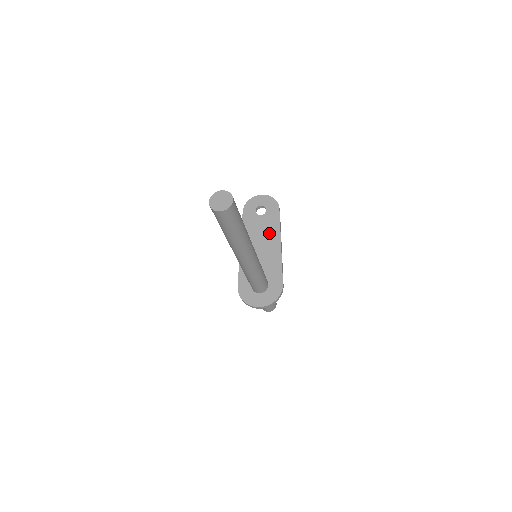
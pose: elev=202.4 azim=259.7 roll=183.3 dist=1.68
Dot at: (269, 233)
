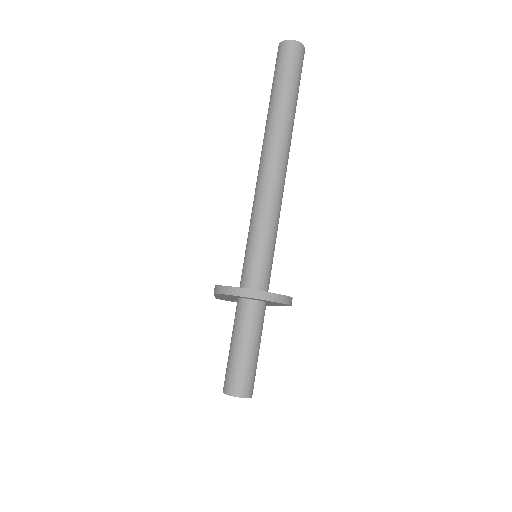
Dot at: occluded
